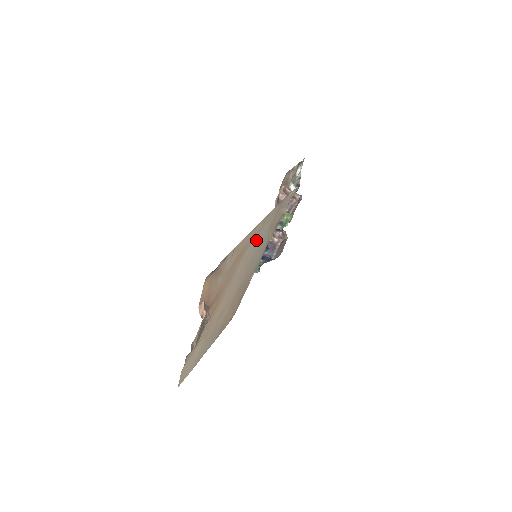
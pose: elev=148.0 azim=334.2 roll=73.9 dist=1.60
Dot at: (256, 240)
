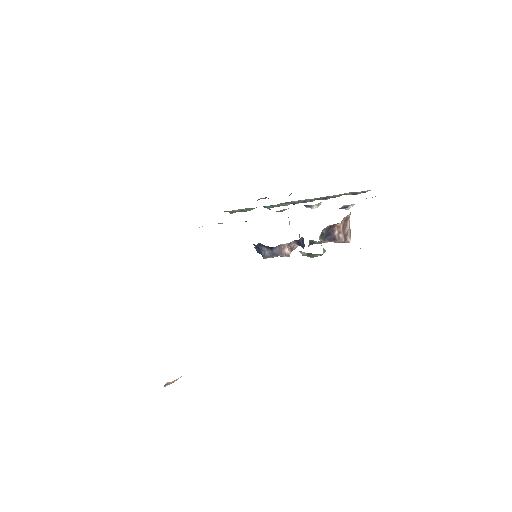
Dot at: occluded
